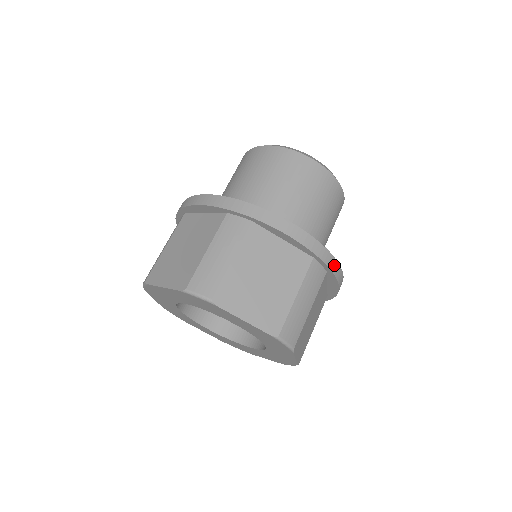
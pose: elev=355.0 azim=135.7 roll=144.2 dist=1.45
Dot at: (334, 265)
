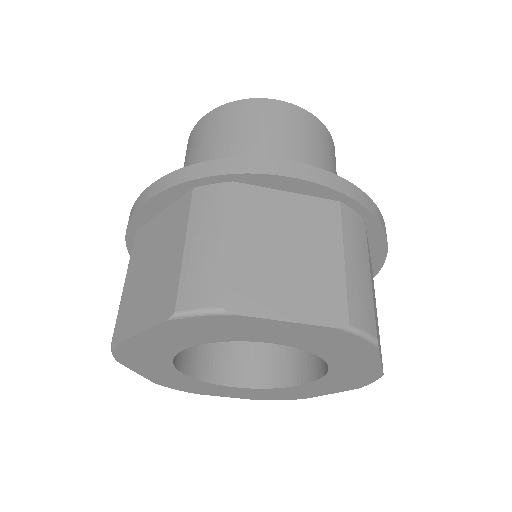
Dot at: occluded
